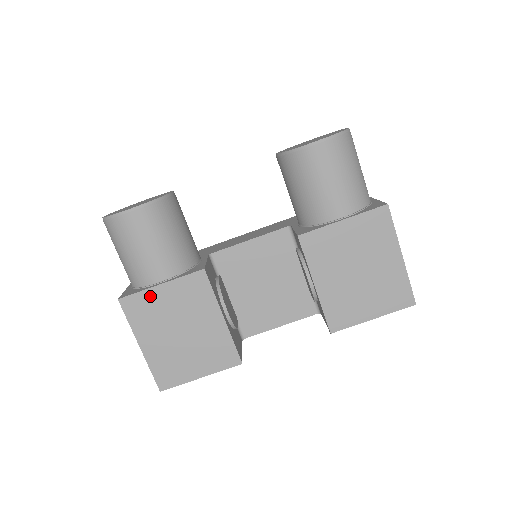
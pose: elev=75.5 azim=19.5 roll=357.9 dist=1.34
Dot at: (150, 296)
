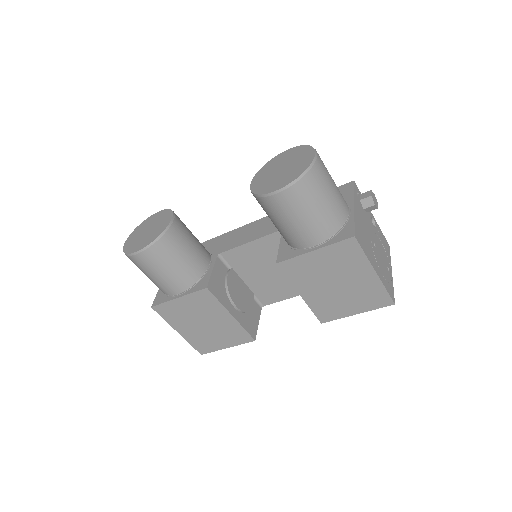
Dot at: (173, 305)
